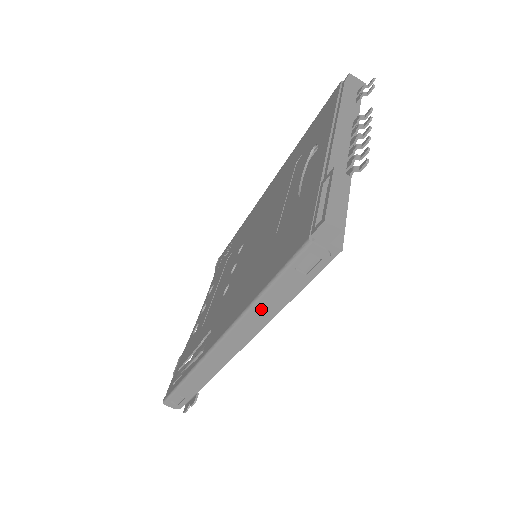
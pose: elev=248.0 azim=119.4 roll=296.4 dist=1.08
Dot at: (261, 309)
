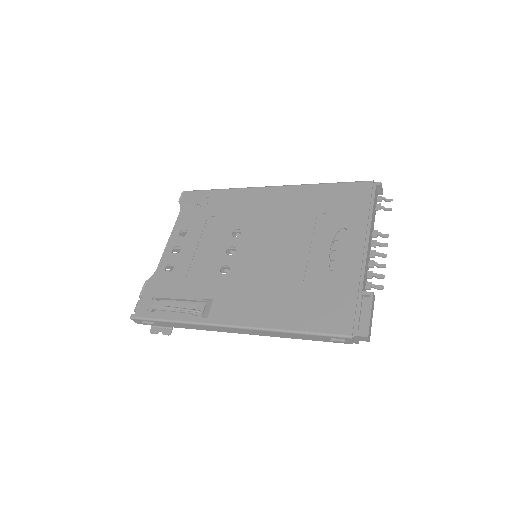
Dot at: (285, 334)
